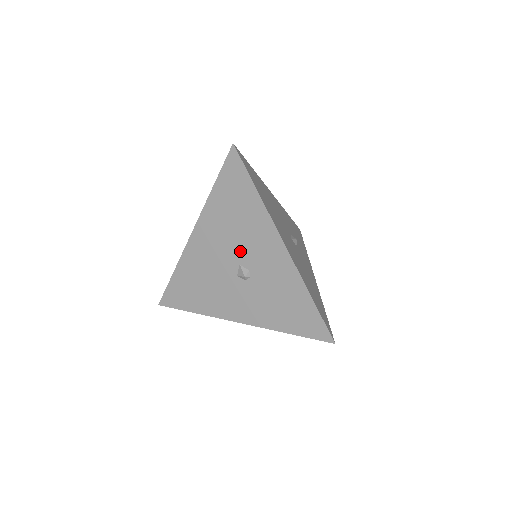
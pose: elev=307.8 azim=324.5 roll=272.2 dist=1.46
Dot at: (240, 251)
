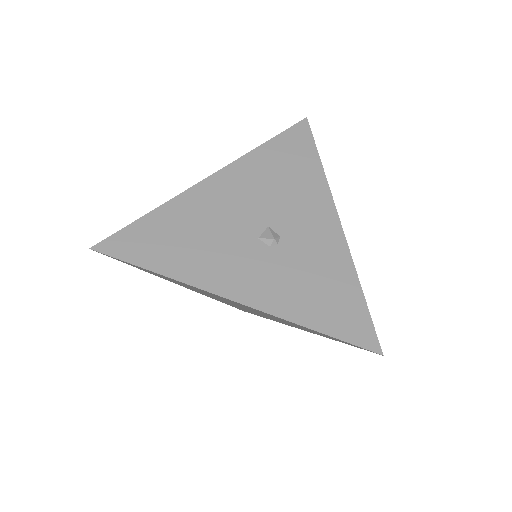
Dot at: (275, 212)
